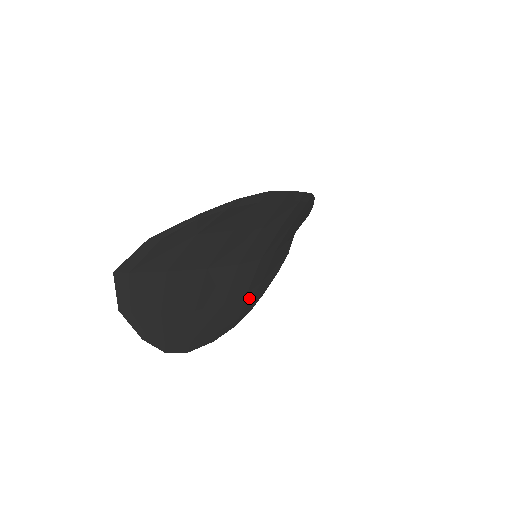
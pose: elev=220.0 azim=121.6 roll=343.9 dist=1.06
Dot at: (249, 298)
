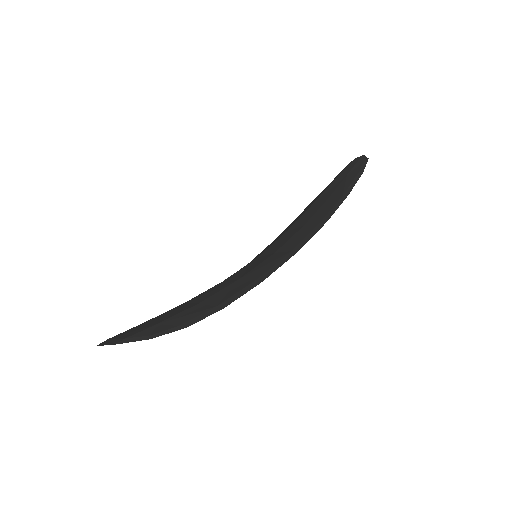
Dot at: occluded
